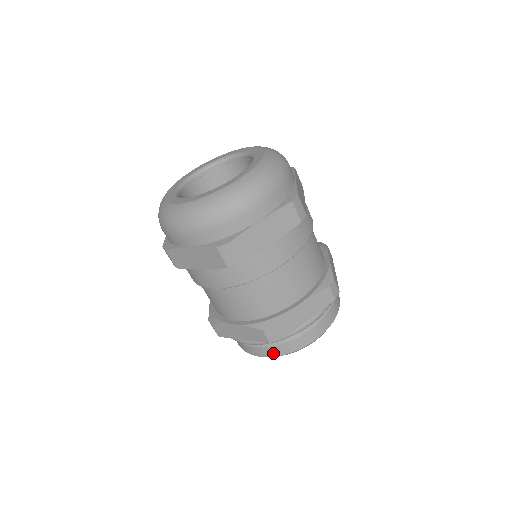
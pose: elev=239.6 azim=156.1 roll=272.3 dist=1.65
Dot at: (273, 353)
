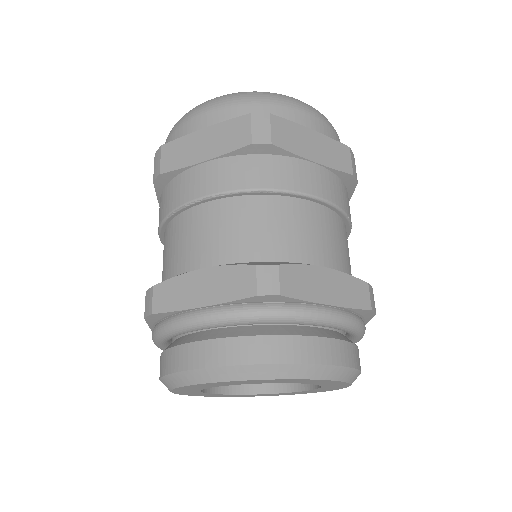
Dot at: (162, 368)
